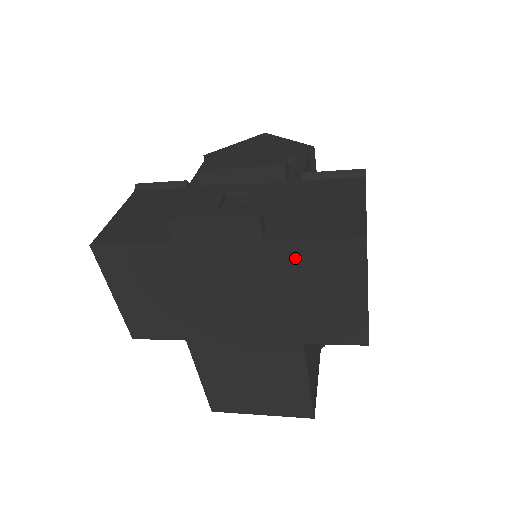
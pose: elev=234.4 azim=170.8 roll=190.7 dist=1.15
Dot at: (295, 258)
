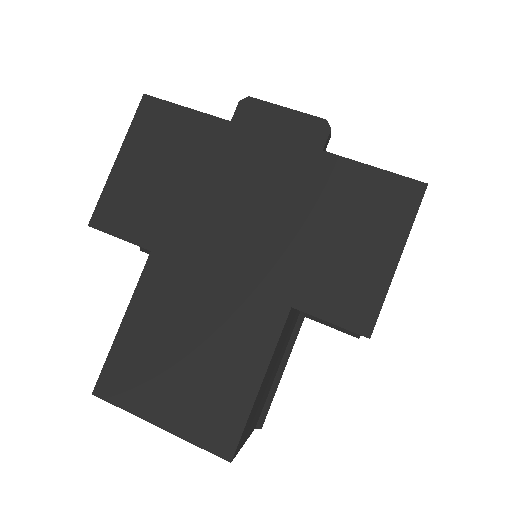
Dot at: (344, 182)
